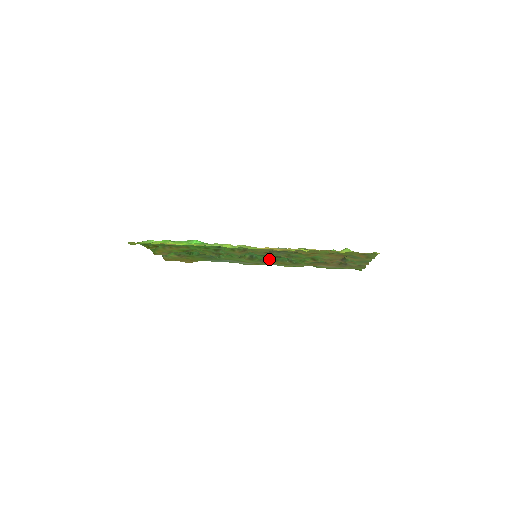
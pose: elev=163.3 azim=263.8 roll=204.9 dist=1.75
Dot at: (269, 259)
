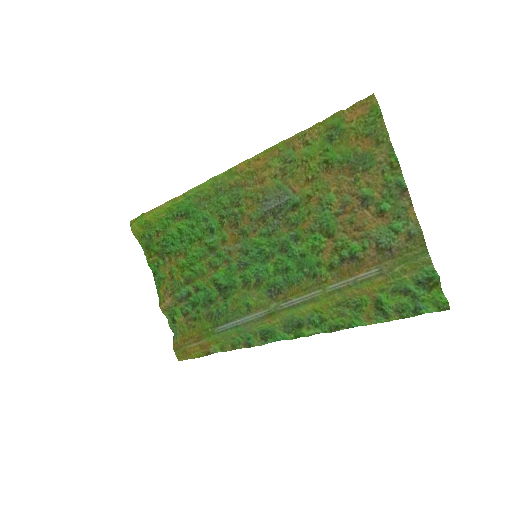
Dot at: (282, 287)
